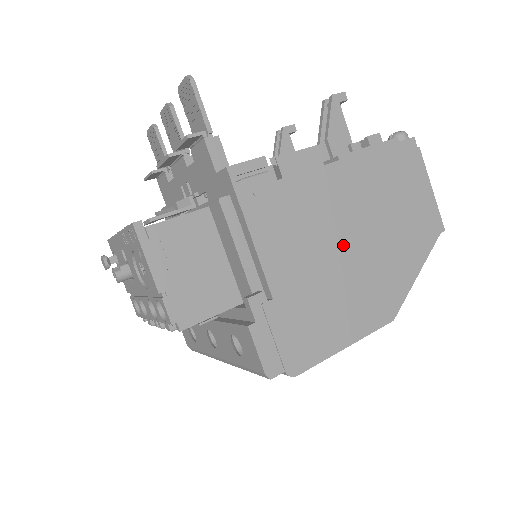
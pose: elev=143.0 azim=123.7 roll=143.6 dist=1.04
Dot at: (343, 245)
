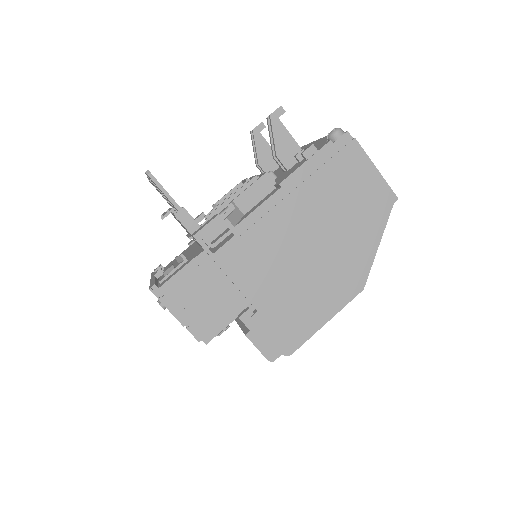
Dot at: (303, 251)
